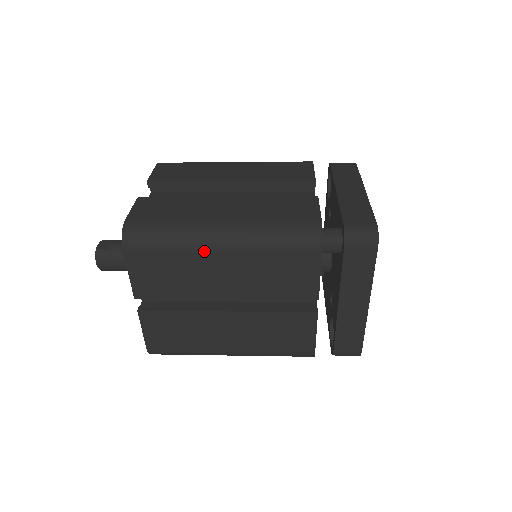
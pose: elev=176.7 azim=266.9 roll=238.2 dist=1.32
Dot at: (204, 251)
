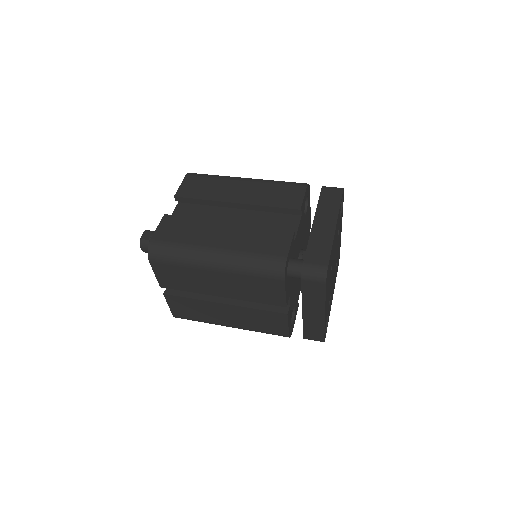
Dot at: (202, 269)
